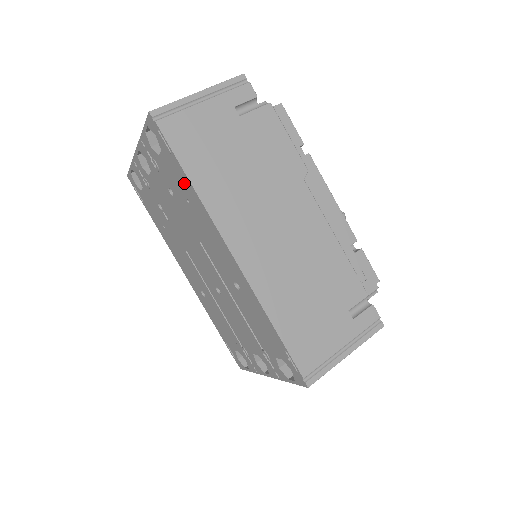
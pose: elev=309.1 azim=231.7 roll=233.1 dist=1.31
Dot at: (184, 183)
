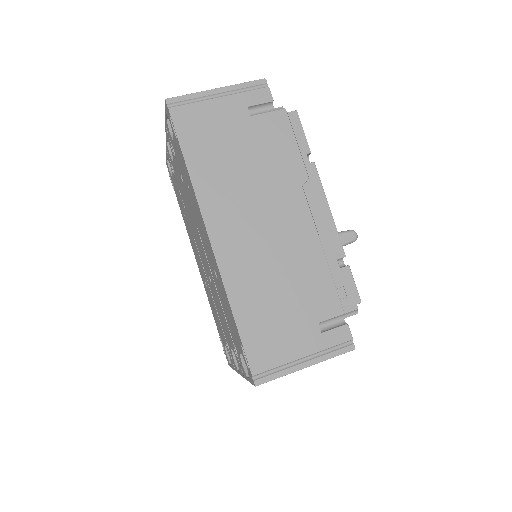
Dot at: (185, 168)
